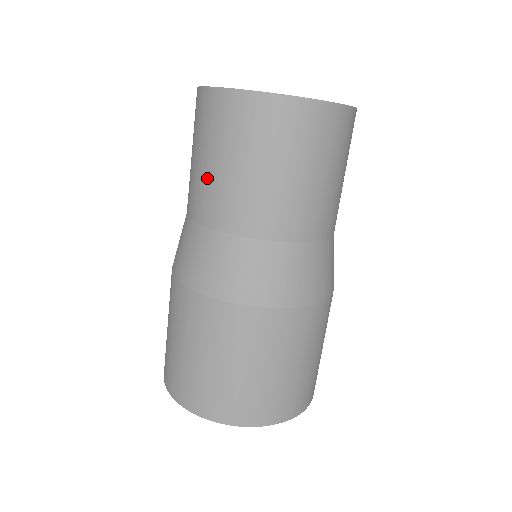
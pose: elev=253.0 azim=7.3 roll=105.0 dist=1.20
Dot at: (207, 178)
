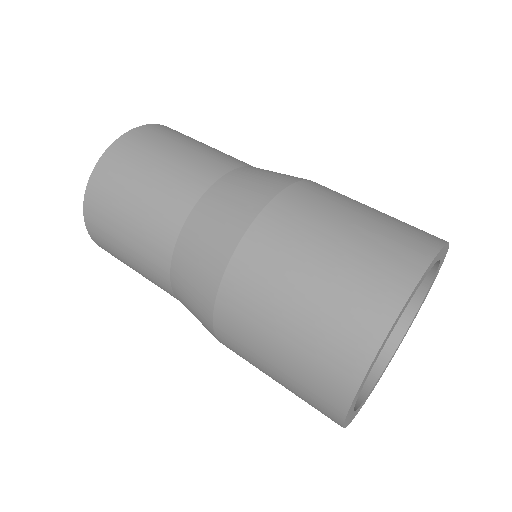
Dot at: (174, 167)
